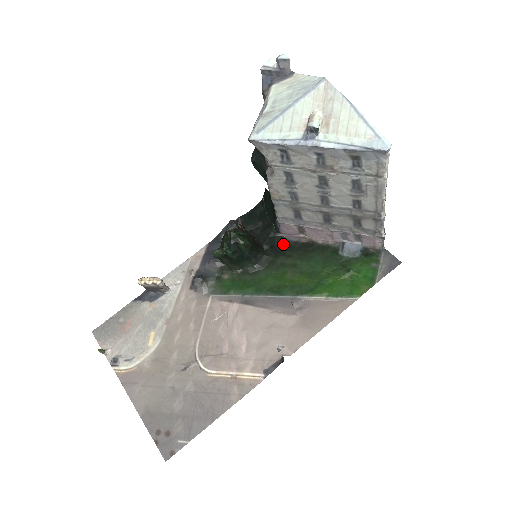
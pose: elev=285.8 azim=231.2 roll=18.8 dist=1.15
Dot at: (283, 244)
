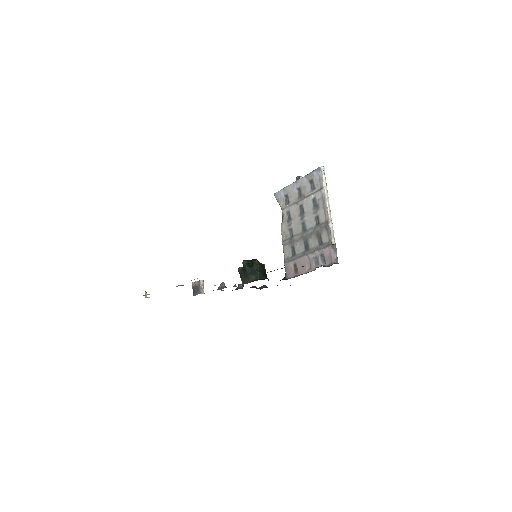
Dot at: occluded
